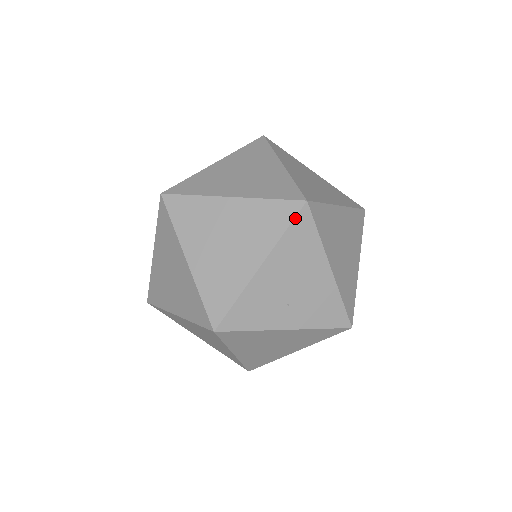
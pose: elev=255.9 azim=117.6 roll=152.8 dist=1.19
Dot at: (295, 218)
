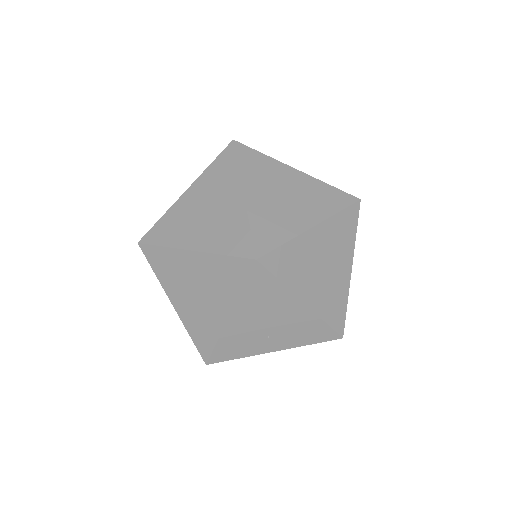
Dot at: (249, 276)
